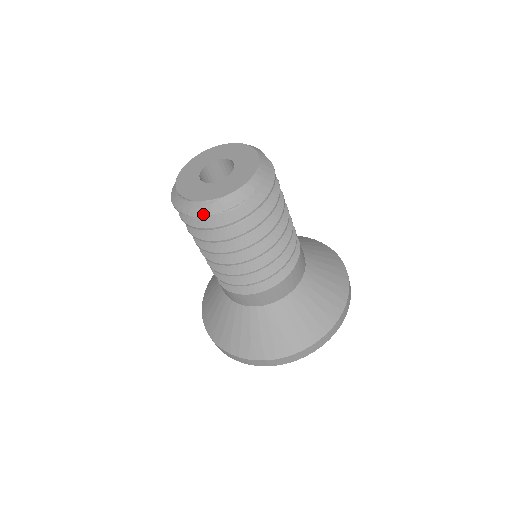
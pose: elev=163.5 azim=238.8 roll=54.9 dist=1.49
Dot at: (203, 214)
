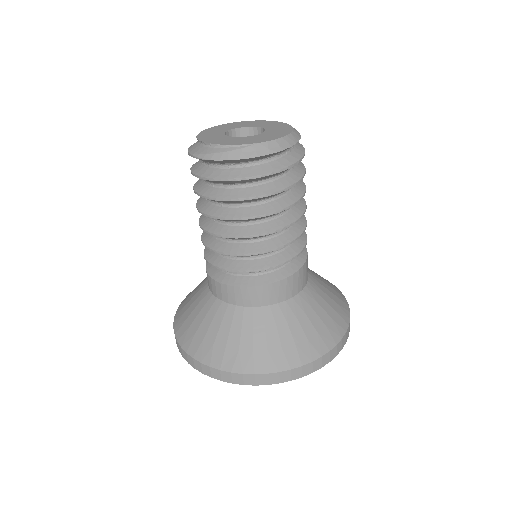
Dot at: (231, 158)
